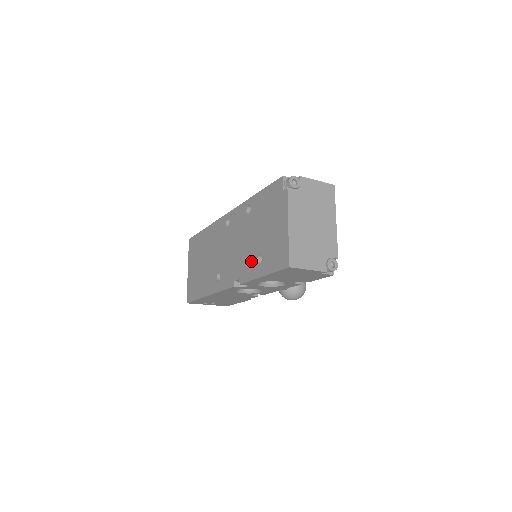
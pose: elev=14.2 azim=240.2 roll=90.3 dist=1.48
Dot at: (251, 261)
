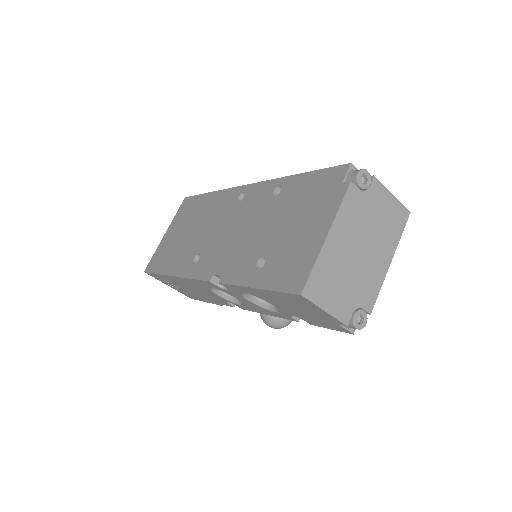
Dot at: (248, 259)
